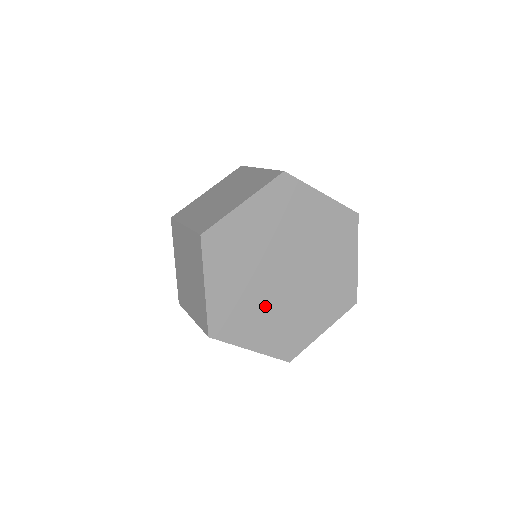
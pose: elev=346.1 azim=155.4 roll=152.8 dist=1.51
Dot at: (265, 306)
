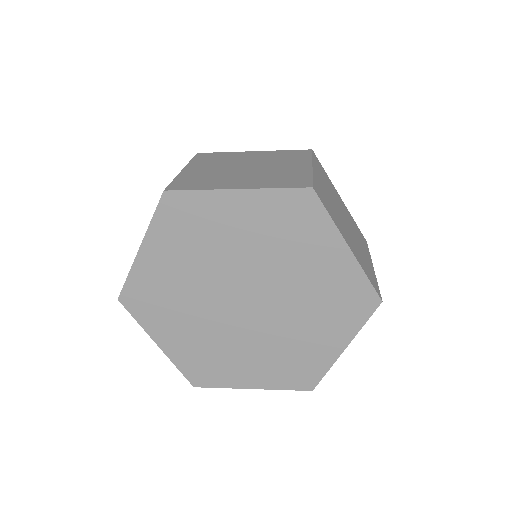
Dot at: (240, 343)
